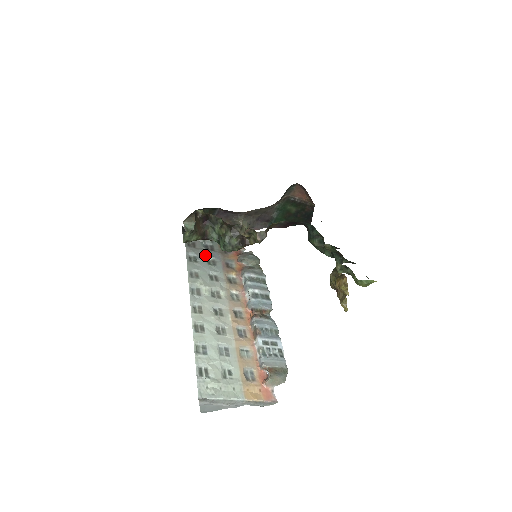
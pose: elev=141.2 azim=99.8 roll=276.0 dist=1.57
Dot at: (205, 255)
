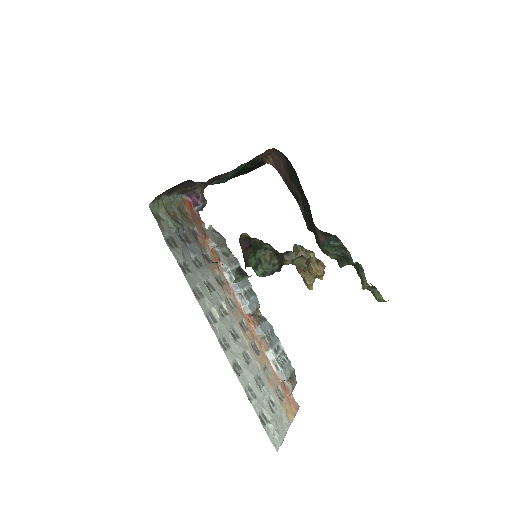
Dot at: (189, 254)
